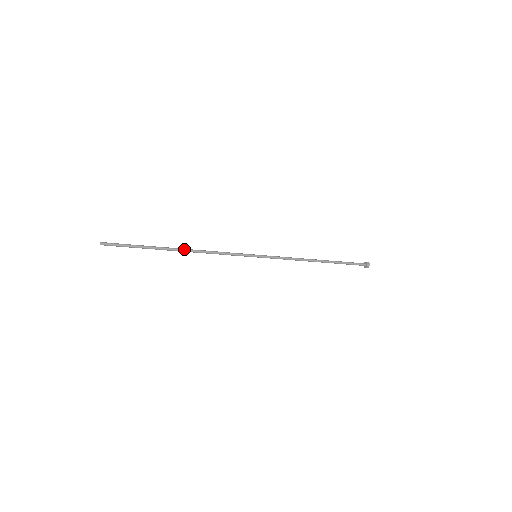
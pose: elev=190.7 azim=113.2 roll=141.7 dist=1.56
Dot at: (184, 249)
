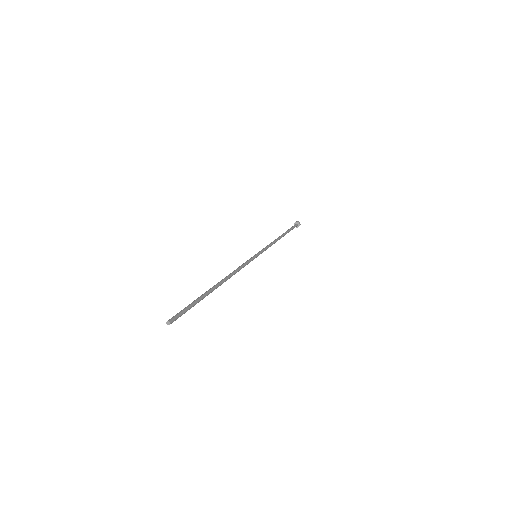
Dot at: (221, 281)
